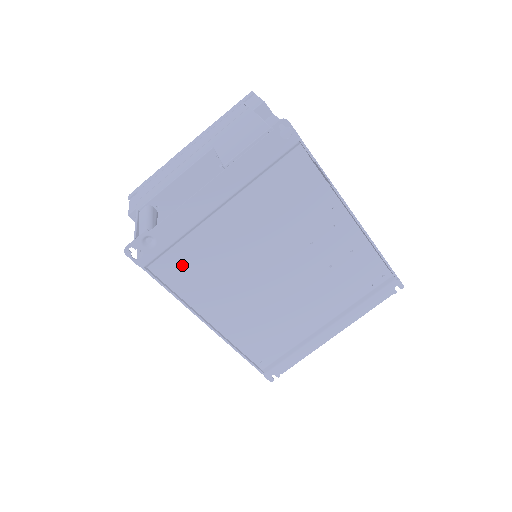
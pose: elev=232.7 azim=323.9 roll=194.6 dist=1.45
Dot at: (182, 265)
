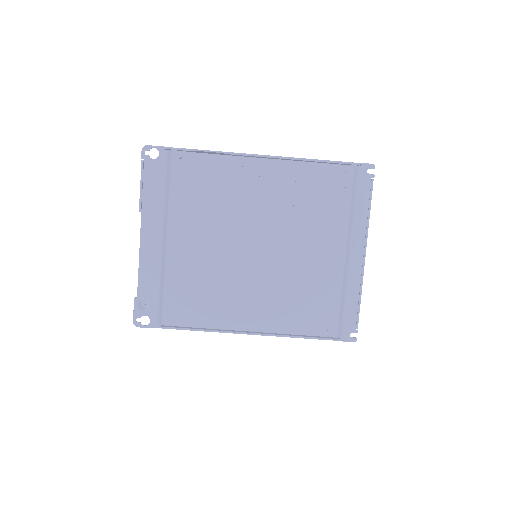
Dot at: (183, 303)
